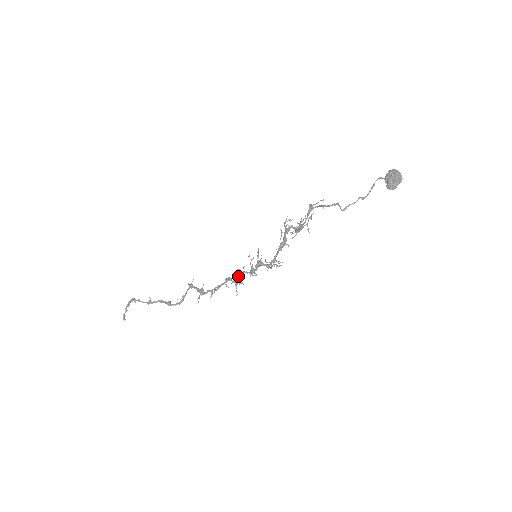
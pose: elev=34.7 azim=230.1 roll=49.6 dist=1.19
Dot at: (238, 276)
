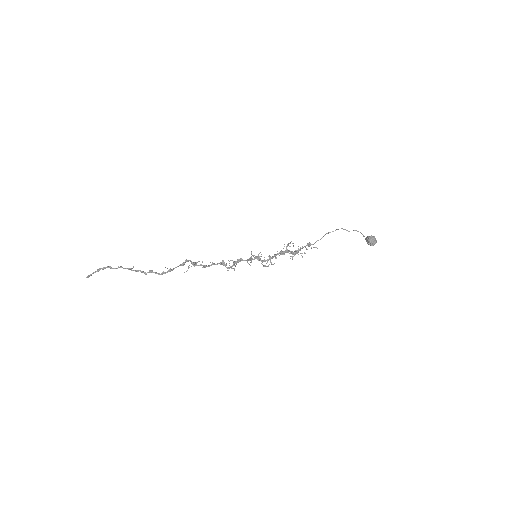
Dot at: (235, 261)
